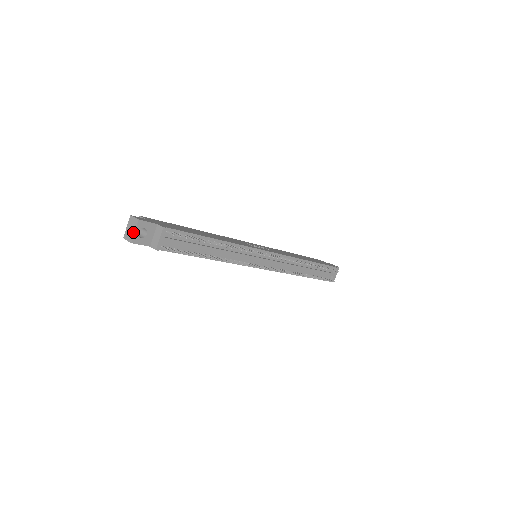
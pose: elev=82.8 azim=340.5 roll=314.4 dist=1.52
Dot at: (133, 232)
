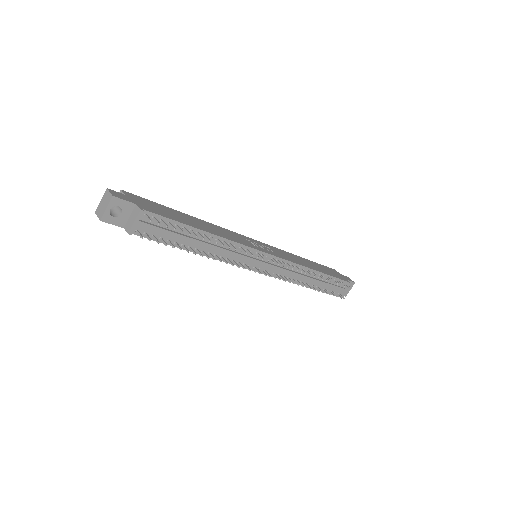
Dot at: (104, 209)
